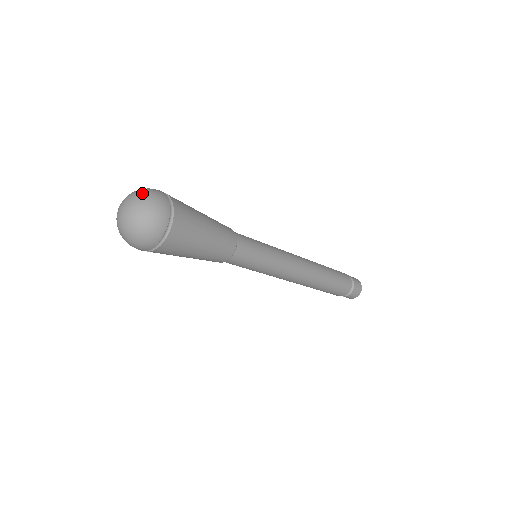
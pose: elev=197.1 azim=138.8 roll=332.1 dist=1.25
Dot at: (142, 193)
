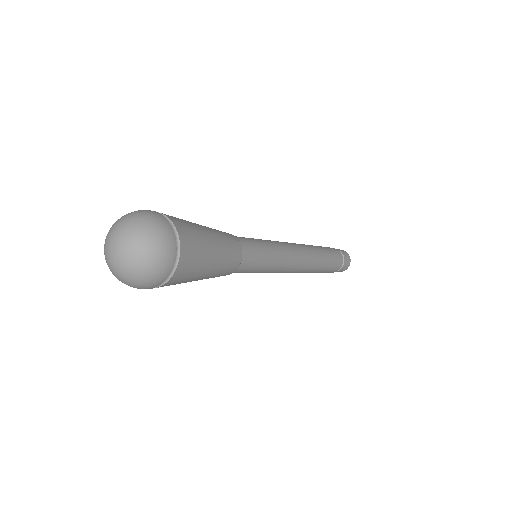
Dot at: (124, 218)
